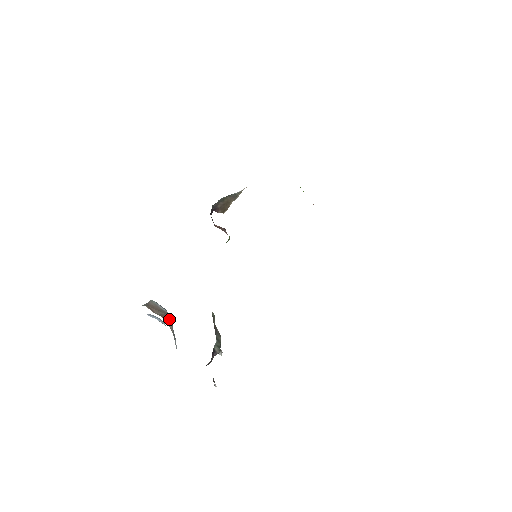
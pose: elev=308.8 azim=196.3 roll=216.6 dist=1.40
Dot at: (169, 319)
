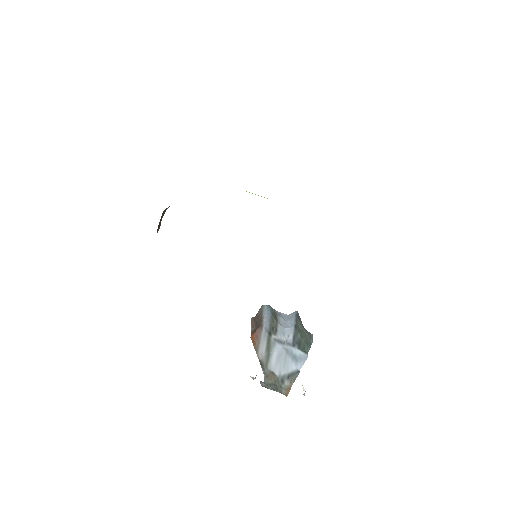
Dot at: (259, 333)
